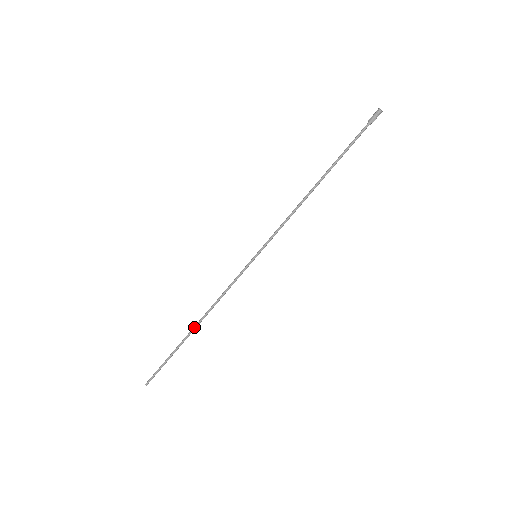
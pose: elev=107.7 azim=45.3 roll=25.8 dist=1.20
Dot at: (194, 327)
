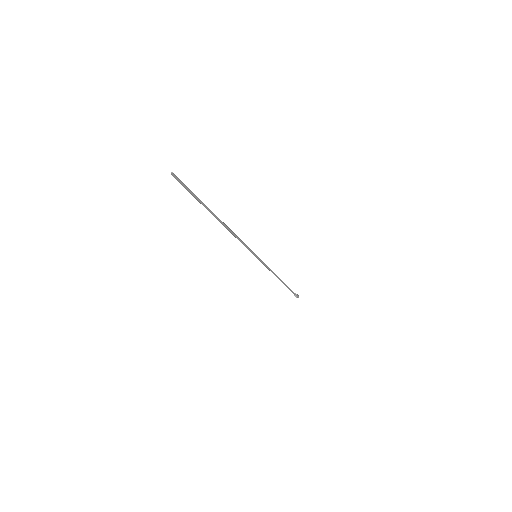
Dot at: (219, 219)
